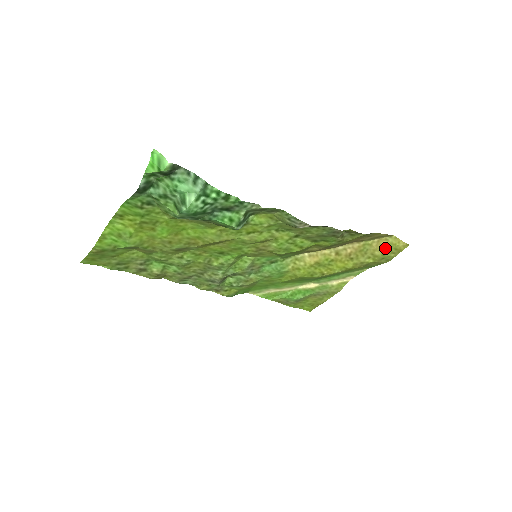
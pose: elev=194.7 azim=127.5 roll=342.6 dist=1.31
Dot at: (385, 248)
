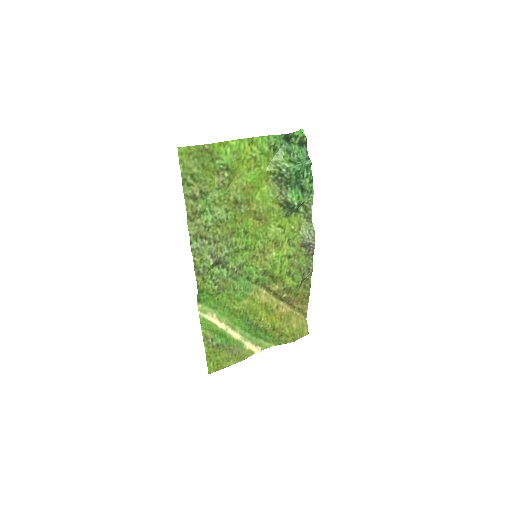
Dot at: (299, 325)
